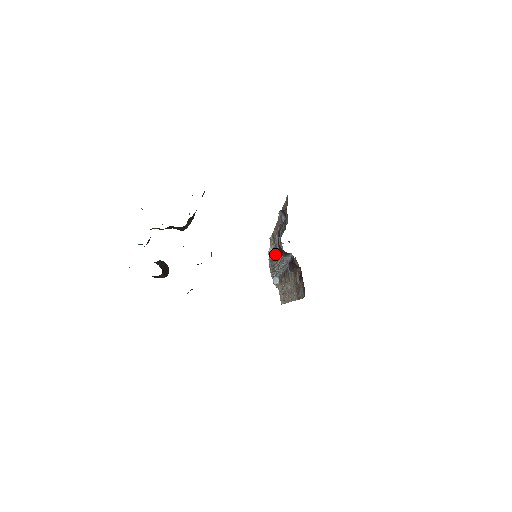
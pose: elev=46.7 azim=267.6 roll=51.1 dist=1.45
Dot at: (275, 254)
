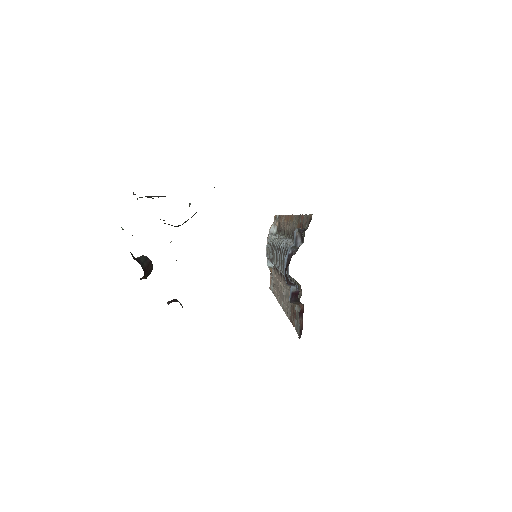
Dot at: (278, 255)
